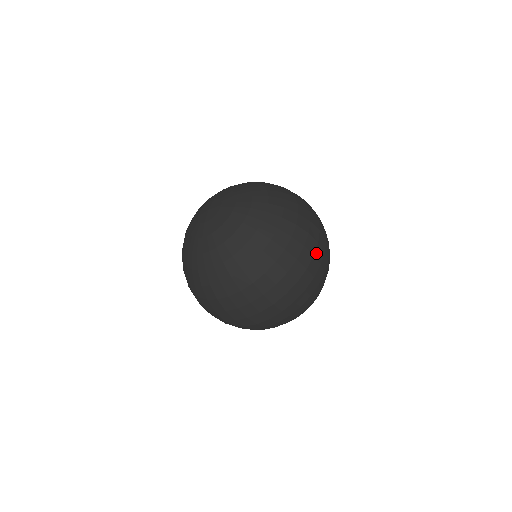
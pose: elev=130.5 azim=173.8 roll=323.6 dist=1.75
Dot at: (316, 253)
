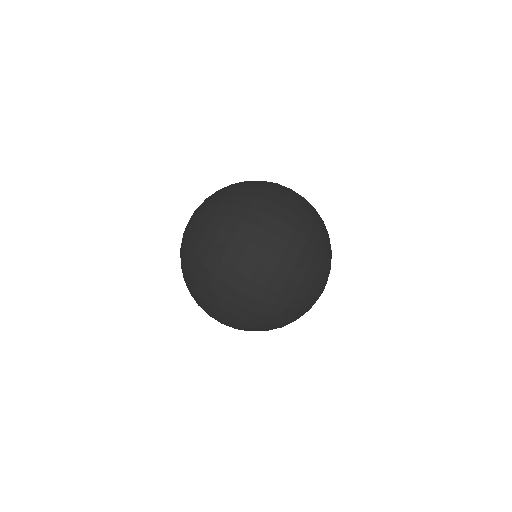
Dot at: (293, 193)
